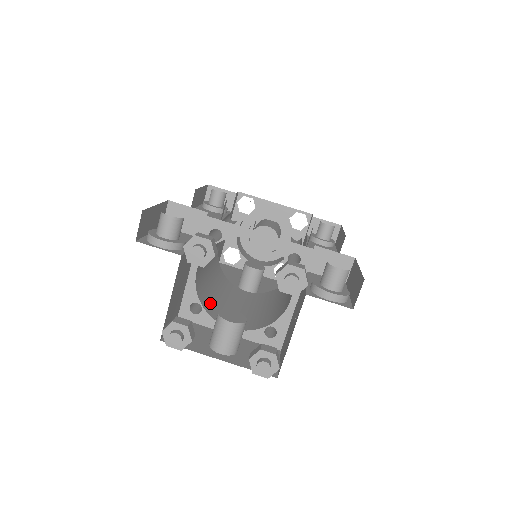
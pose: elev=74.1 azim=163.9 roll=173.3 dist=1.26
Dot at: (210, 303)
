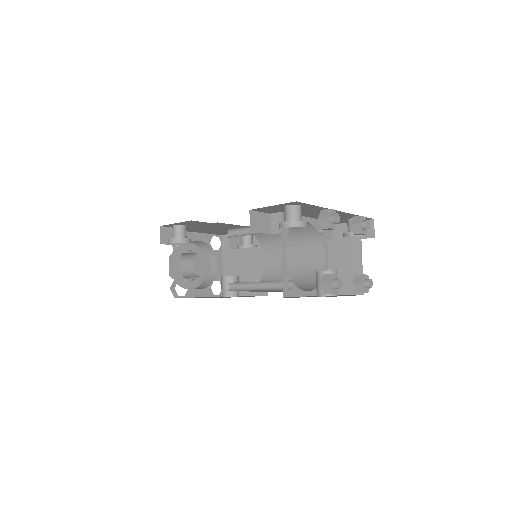
Dot at: (281, 285)
